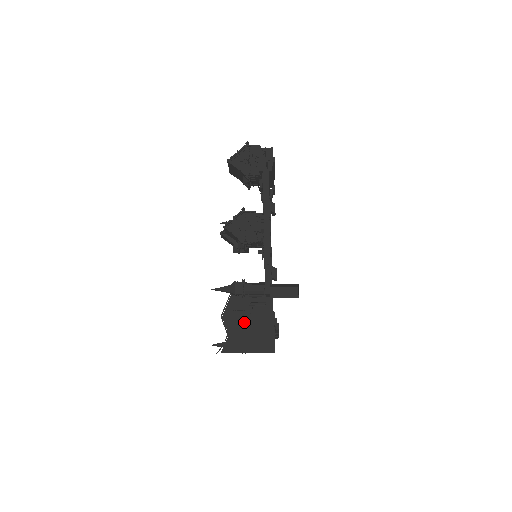
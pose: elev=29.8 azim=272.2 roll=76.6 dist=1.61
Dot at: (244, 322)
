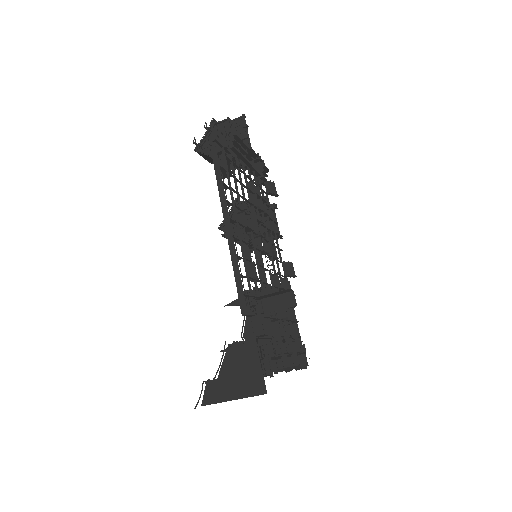
Dot at: occluded
